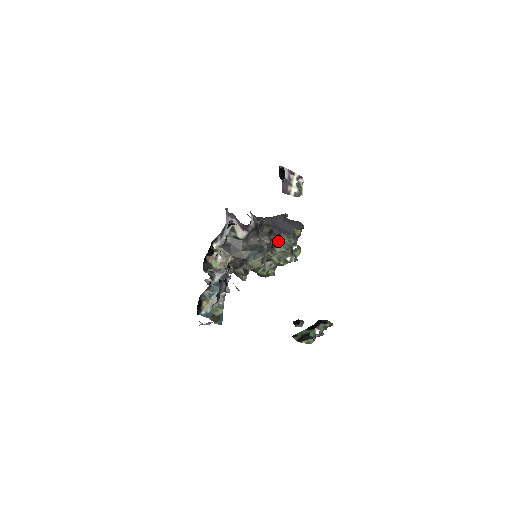
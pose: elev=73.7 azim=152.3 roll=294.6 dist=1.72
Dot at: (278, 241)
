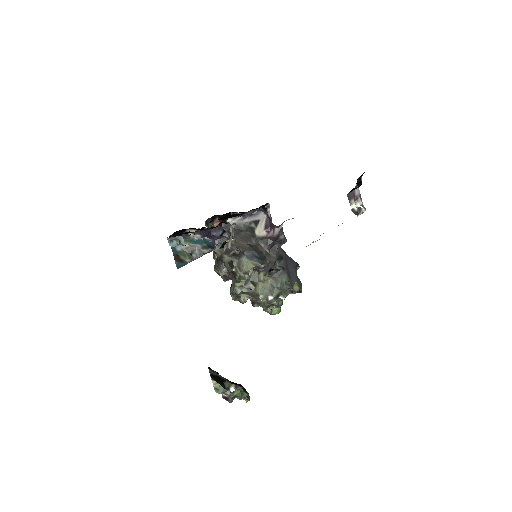
Dot at: (277, 274)
